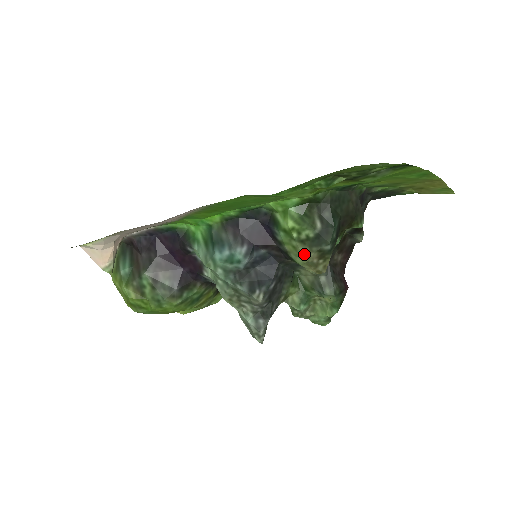
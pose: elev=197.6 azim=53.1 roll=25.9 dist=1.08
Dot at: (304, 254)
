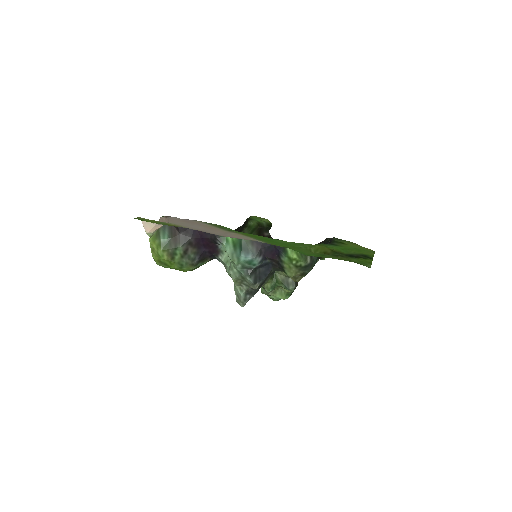
Dot at: (294, 272)
